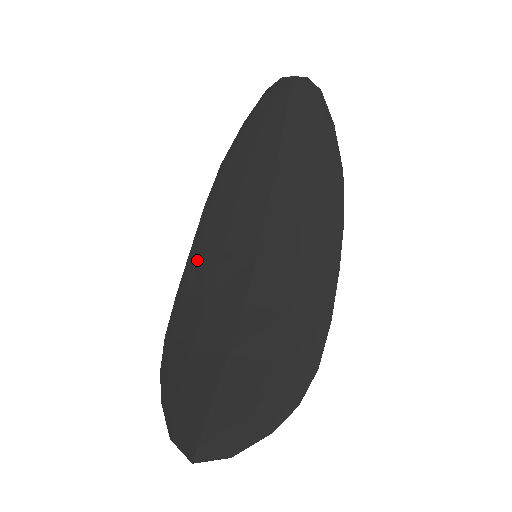
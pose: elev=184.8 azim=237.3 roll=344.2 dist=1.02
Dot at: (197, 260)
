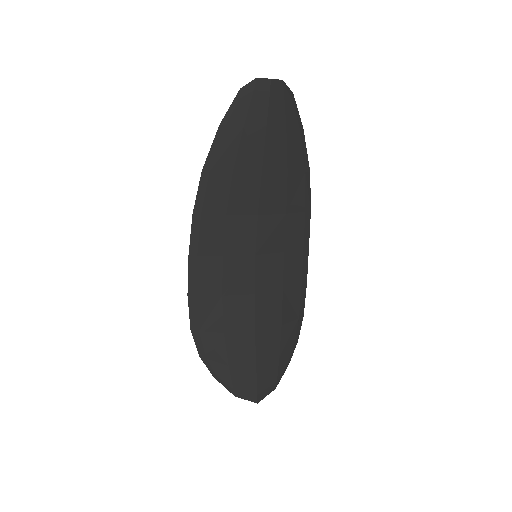
Dot at: (201, 265)
